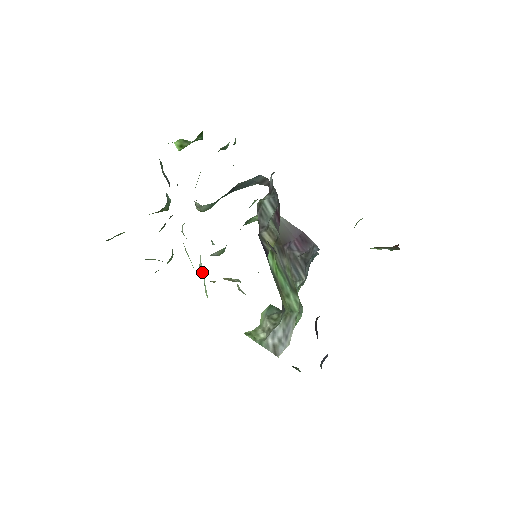
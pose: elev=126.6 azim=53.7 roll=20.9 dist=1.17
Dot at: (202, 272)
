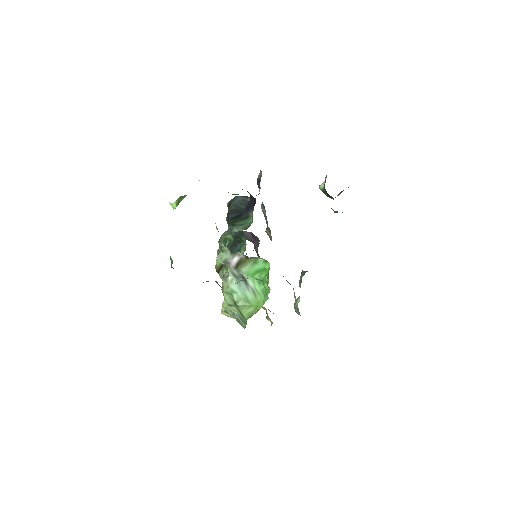
Dot at: (236, 288)
